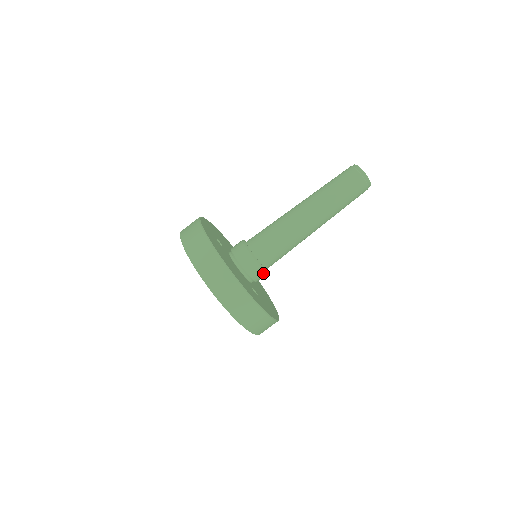
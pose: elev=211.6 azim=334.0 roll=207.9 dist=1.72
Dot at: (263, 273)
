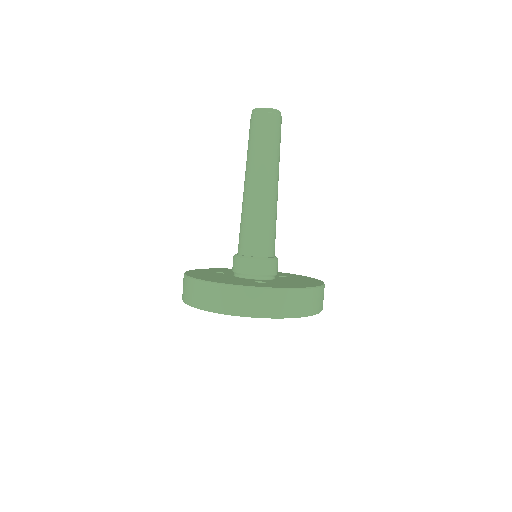
Dot at: (262, 262)
